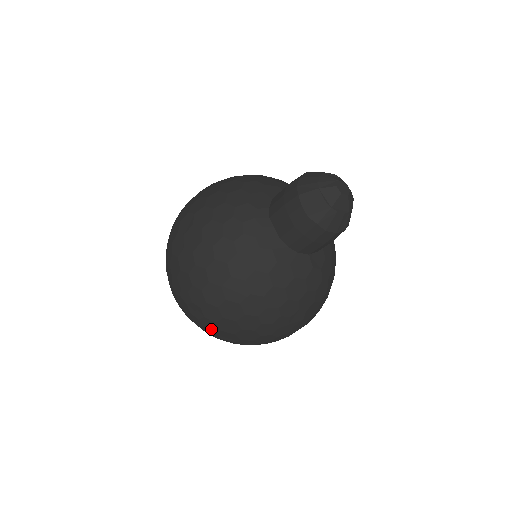
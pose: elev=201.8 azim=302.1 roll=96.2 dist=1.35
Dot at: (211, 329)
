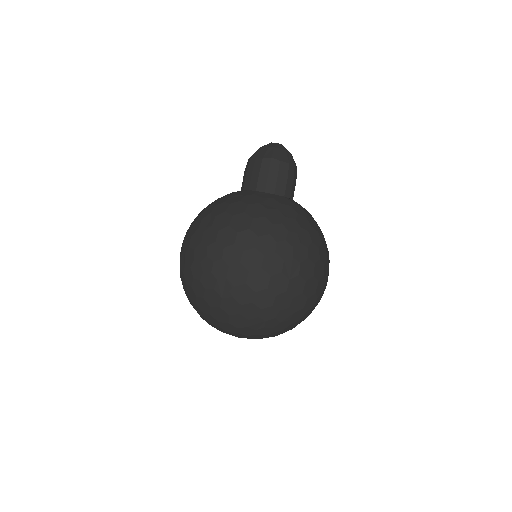
Dot at: (241, 281)
